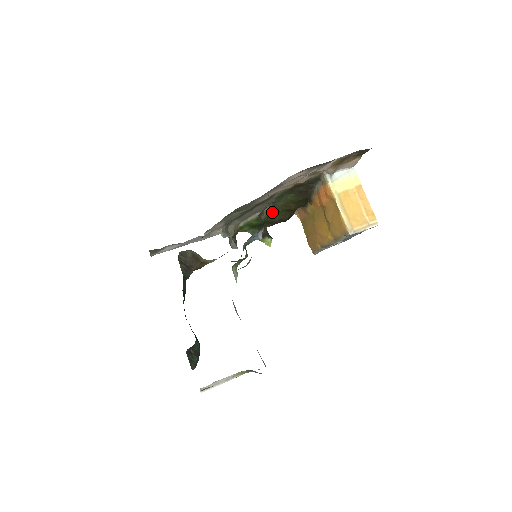
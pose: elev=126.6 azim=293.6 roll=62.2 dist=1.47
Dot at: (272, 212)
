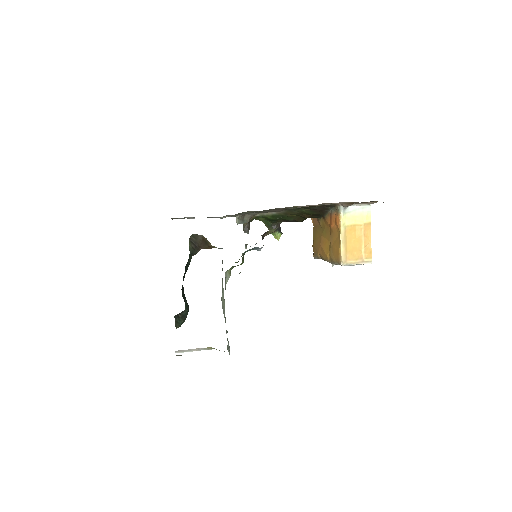
Dot at: (287, 214)
